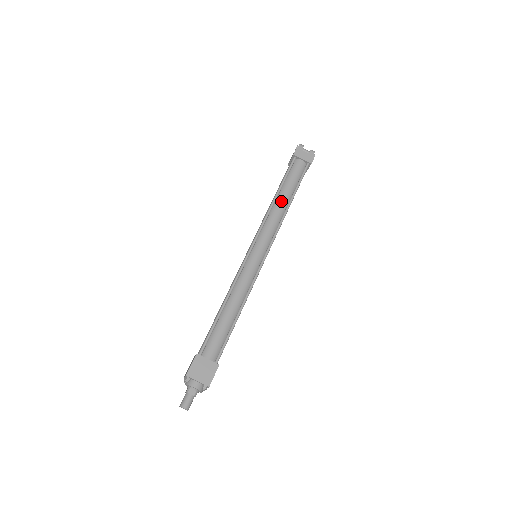
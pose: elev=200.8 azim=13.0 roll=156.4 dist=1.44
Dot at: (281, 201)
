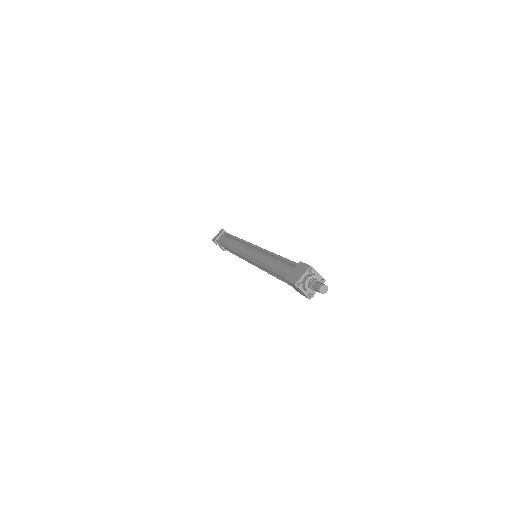
Dot at: (232, 243)
